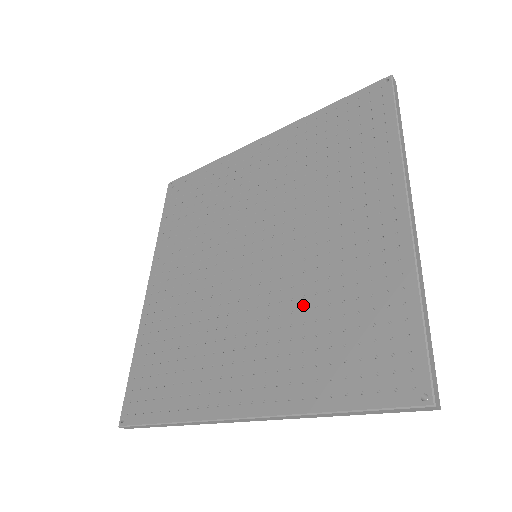
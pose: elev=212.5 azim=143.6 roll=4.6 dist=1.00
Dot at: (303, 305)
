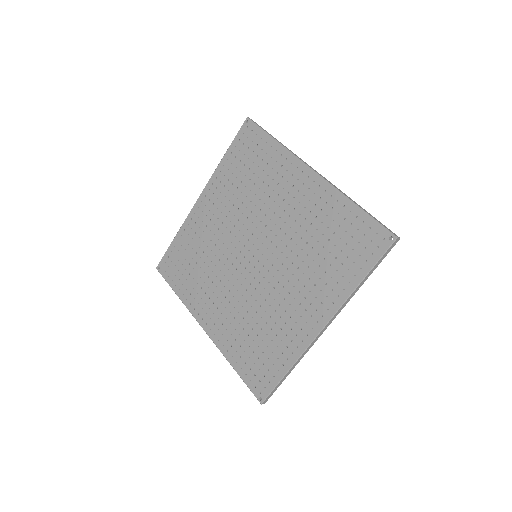
Dot at: (253, 315)
